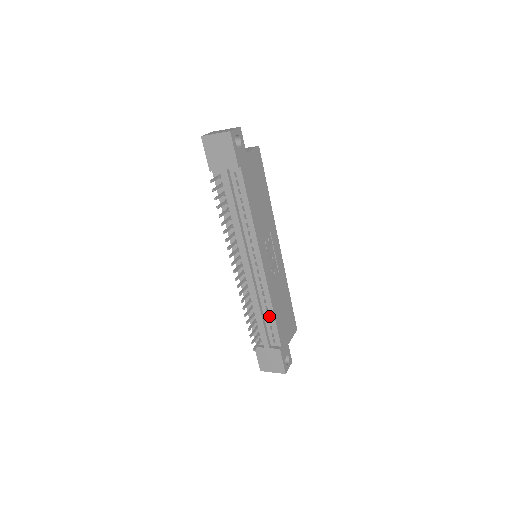
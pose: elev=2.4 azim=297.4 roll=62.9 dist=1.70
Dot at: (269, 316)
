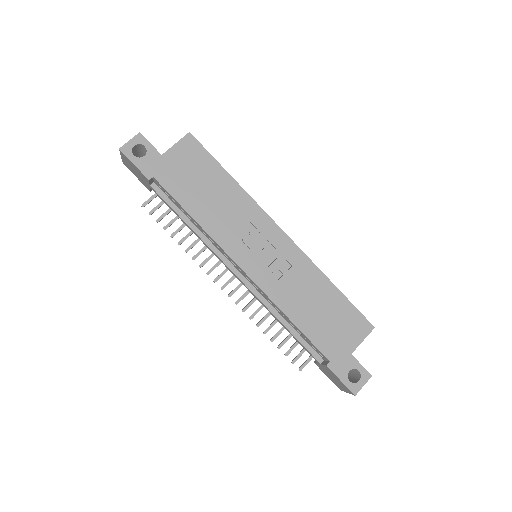
Dot at: (294, 326)
